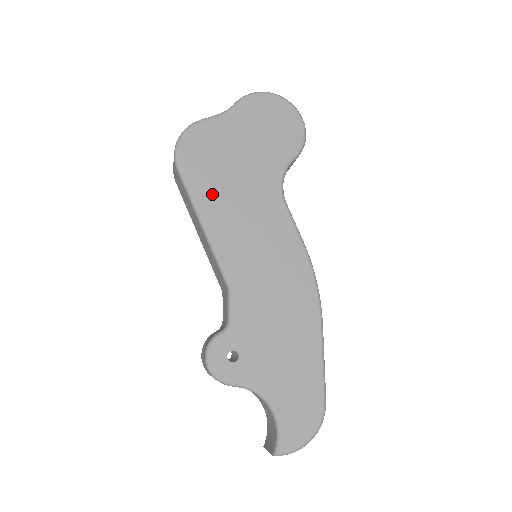
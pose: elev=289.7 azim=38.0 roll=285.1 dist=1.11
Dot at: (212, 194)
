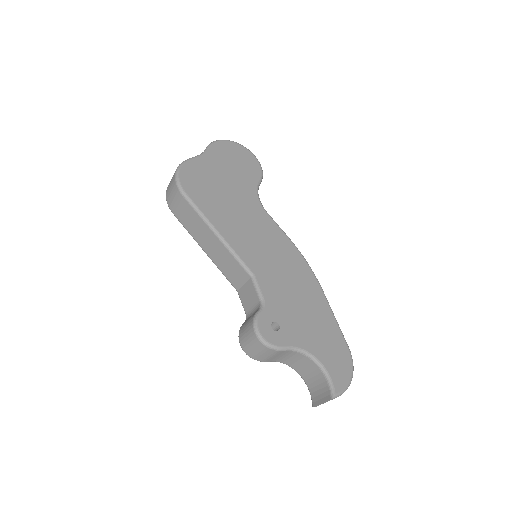
Dot at: (215, 210)
